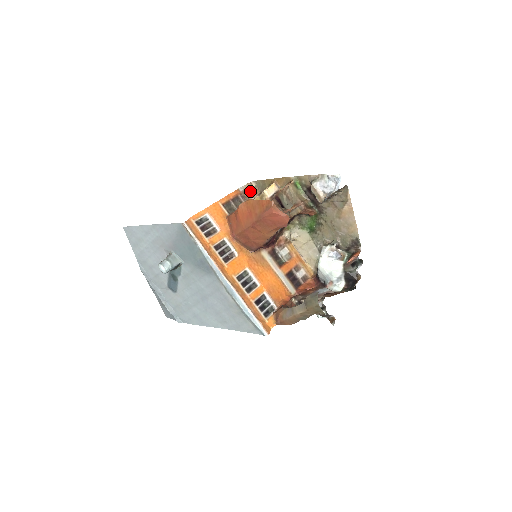
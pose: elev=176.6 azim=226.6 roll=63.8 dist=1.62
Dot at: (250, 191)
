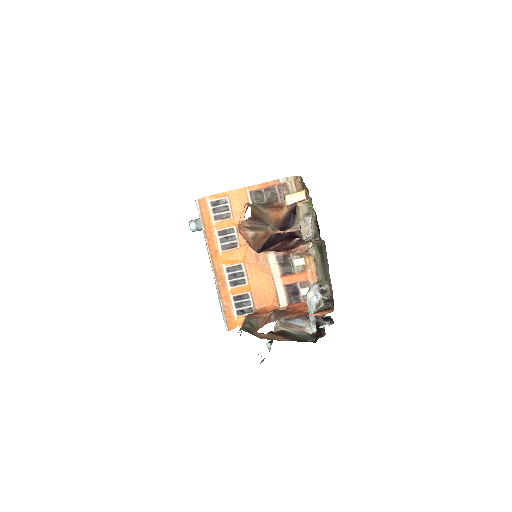
Dot at: (292, 185)
